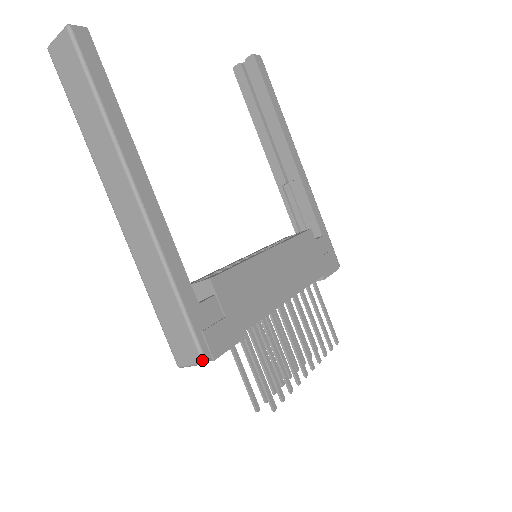
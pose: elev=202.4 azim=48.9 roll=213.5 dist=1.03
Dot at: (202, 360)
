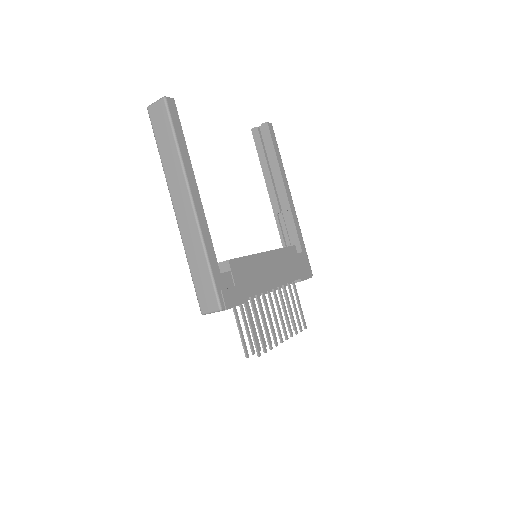
Dot at: (219, 308)
